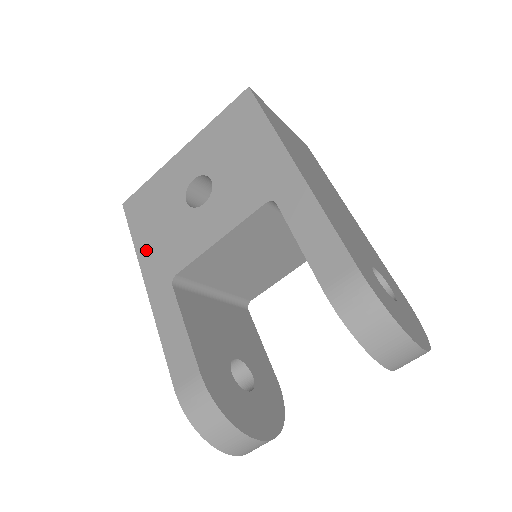
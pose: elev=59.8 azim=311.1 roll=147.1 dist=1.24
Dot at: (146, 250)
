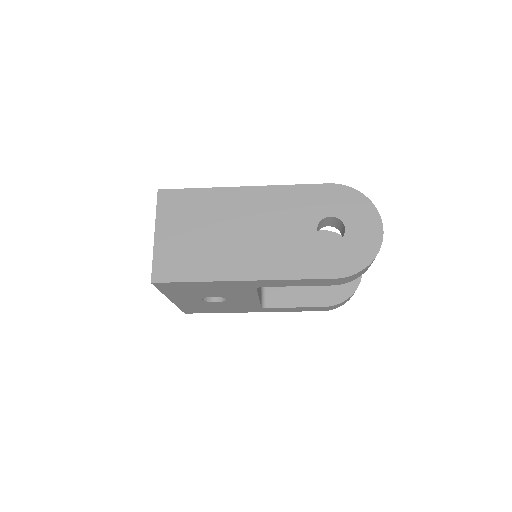
Dot at: (231, 311)
